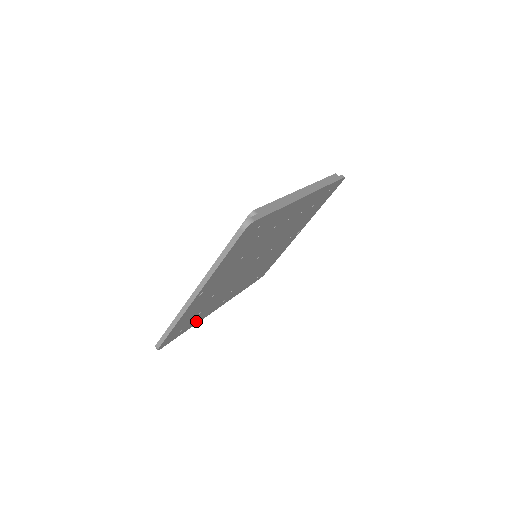
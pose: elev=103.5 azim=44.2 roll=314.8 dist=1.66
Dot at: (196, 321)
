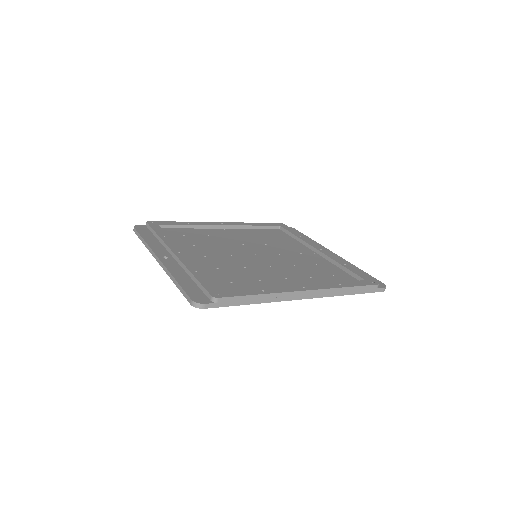
Dot at: occluded
